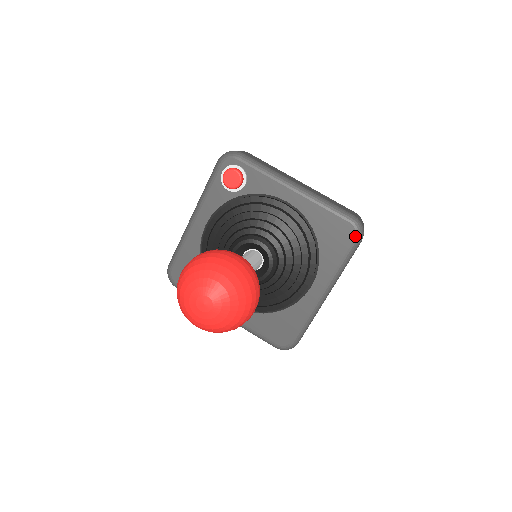
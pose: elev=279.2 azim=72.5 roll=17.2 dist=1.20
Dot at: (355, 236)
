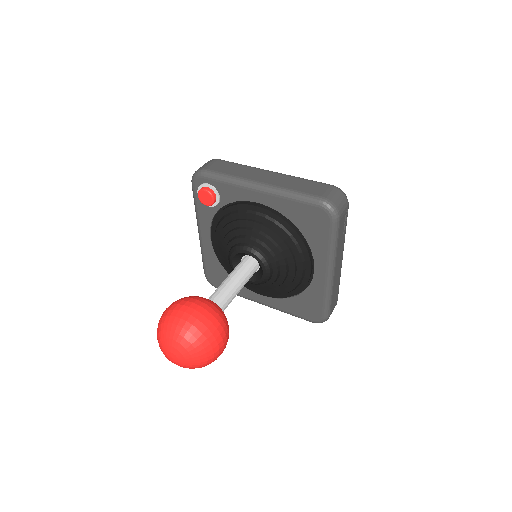
Dot at: (329, 218)
